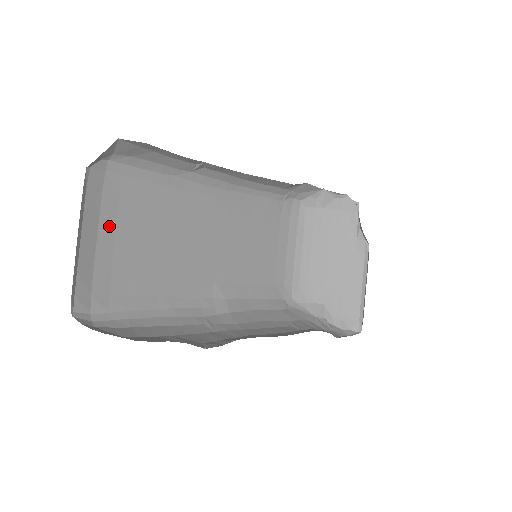
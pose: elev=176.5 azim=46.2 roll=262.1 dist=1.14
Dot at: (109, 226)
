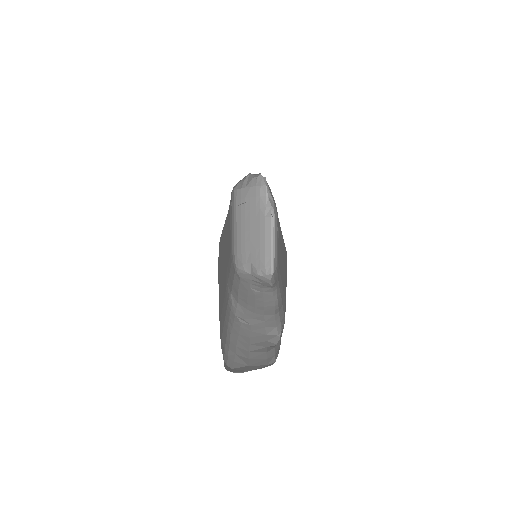
Dot at: occluded
